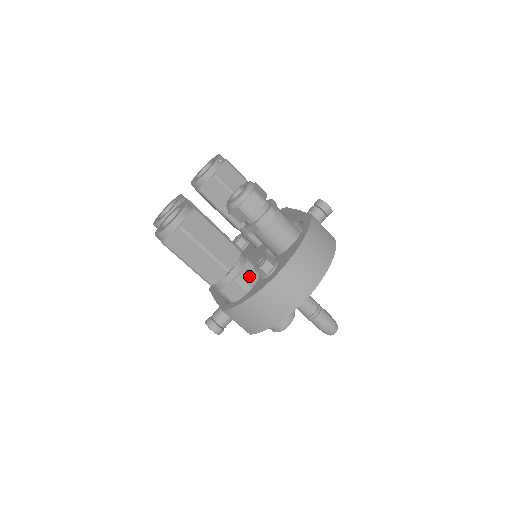
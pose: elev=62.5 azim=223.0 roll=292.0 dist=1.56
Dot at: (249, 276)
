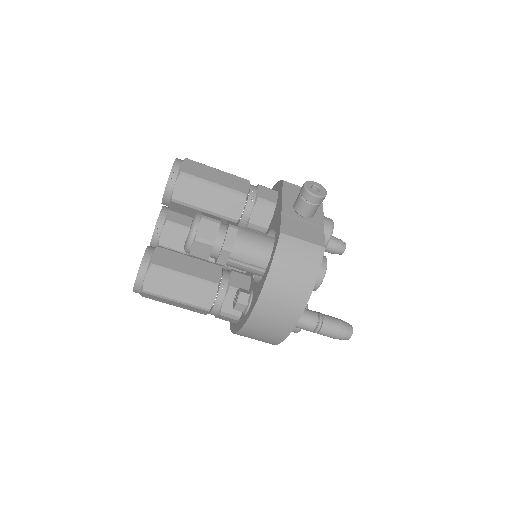
Dot at: occluded
